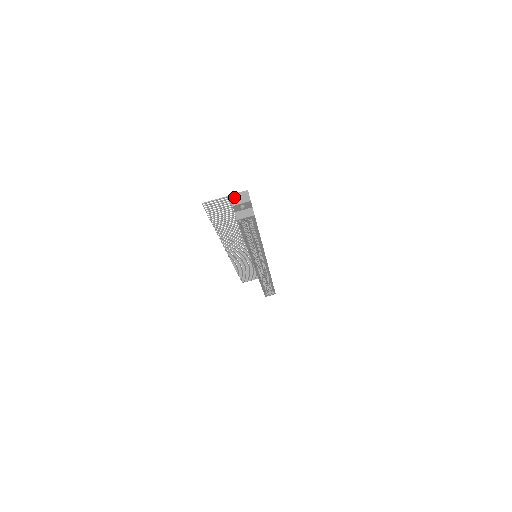
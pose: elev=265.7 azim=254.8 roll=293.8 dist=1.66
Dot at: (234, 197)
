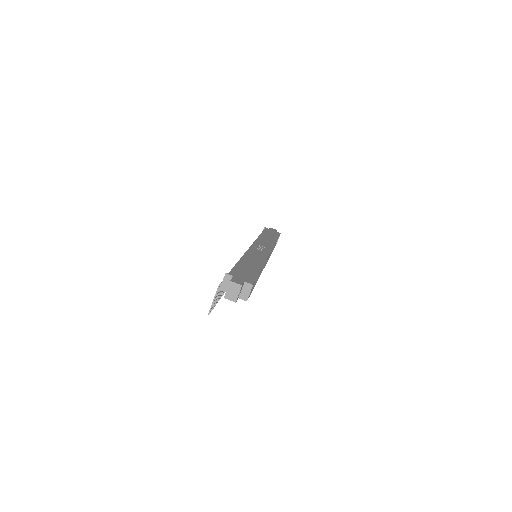
Dot at: (228, 296)
